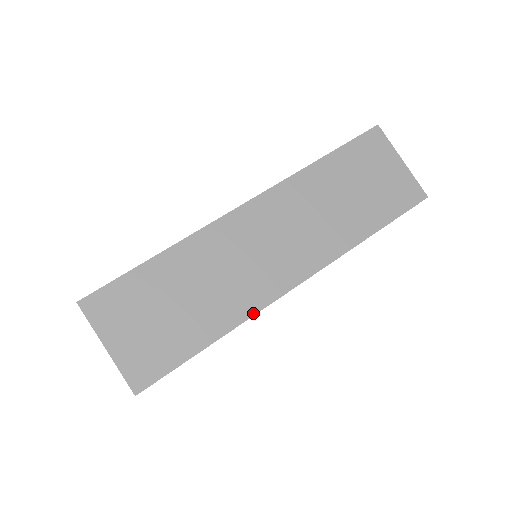
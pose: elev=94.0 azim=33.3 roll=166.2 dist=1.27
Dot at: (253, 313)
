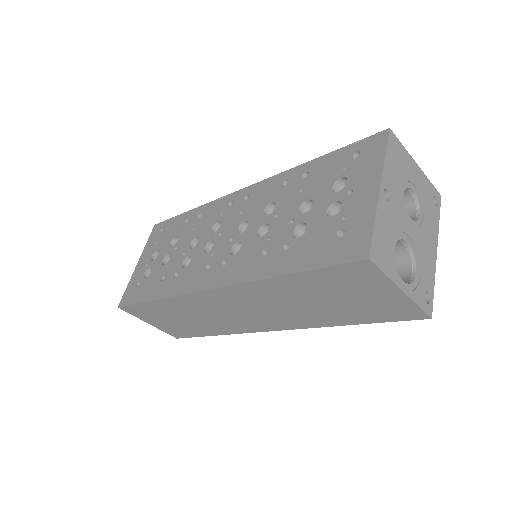
Dot at: (237, 333)
